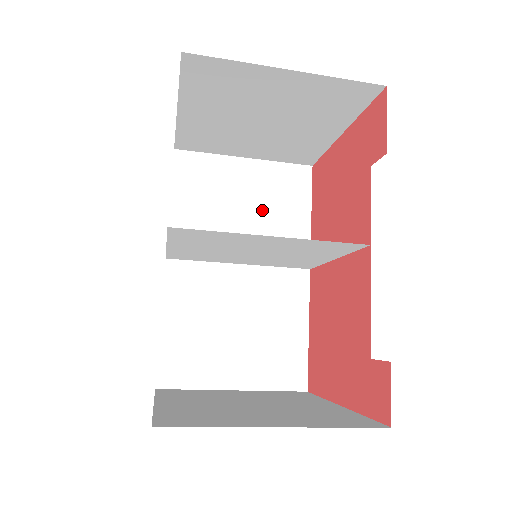
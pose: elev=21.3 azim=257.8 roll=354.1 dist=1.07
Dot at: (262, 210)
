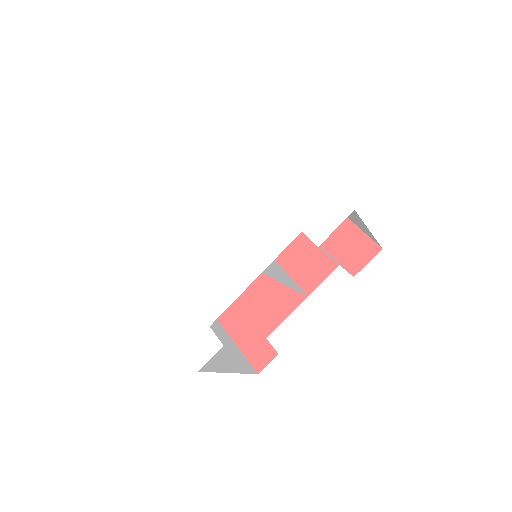
Dot at: occluded
